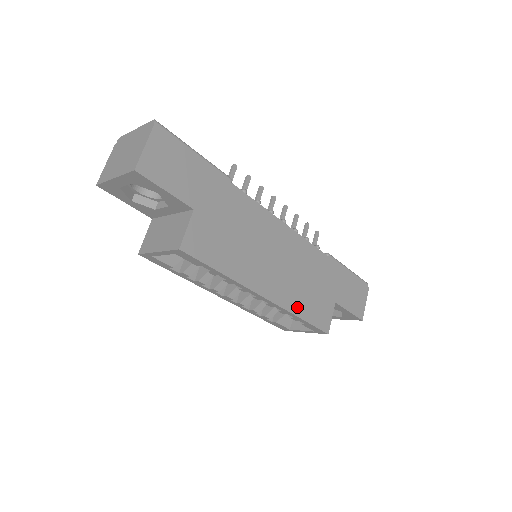
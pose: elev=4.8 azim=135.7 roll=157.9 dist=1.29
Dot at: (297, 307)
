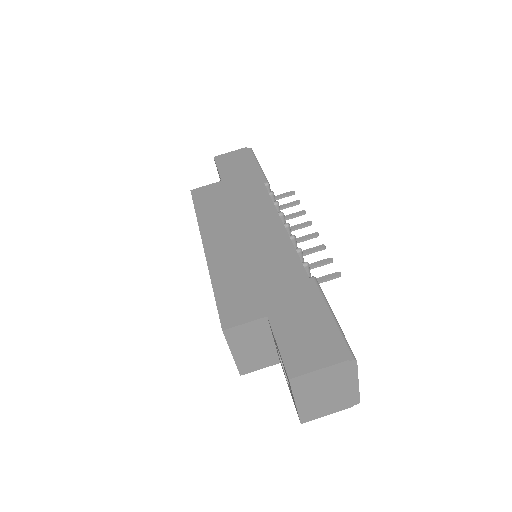
Dot at: (221, 277)
